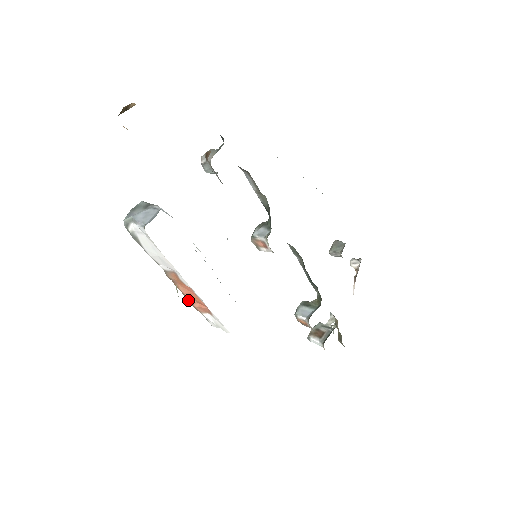
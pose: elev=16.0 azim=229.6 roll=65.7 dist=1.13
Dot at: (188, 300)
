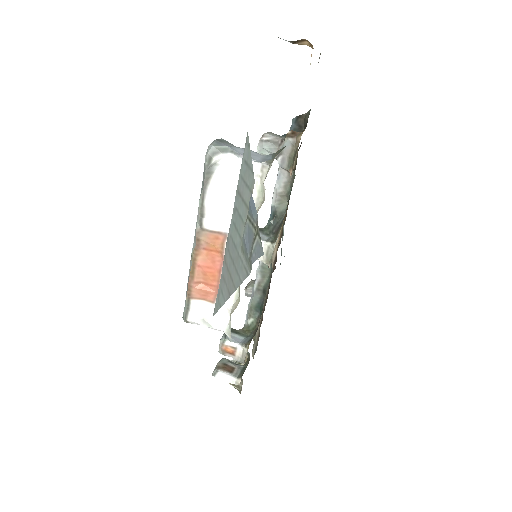
Dot at: (191, 277)
